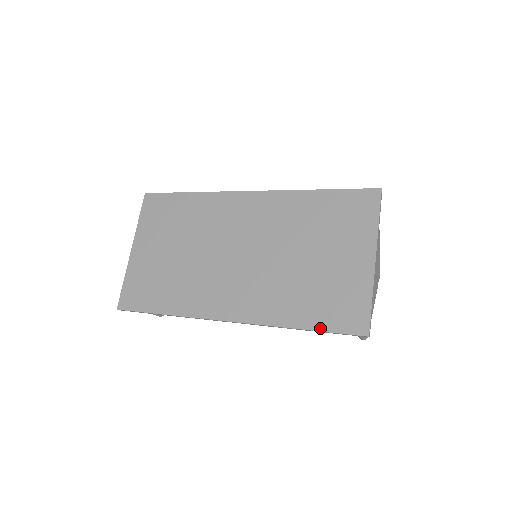
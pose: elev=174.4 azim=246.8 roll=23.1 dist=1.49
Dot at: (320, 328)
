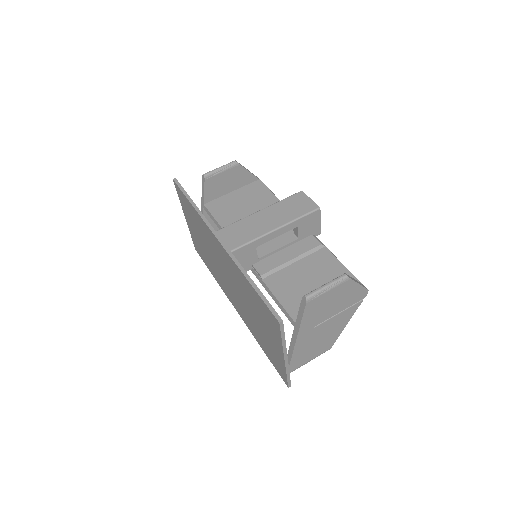
Dot at: (269, 359)
